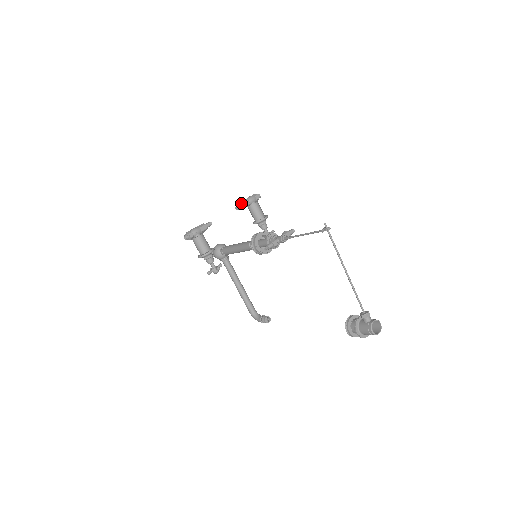
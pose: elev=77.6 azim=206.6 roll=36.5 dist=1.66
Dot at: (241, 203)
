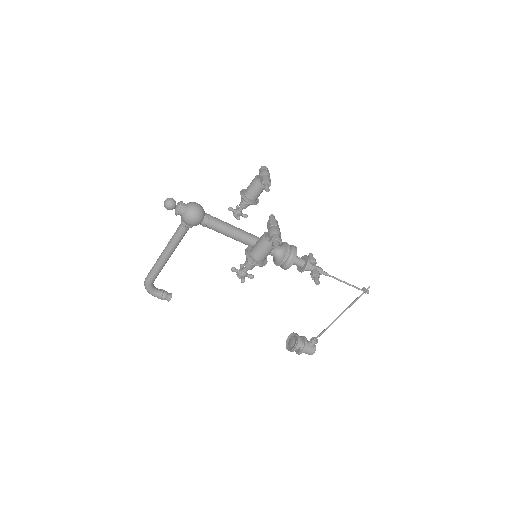
Dot at: (269, 182)
